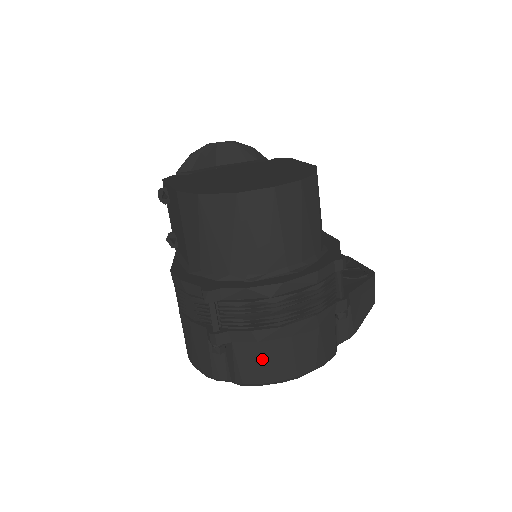
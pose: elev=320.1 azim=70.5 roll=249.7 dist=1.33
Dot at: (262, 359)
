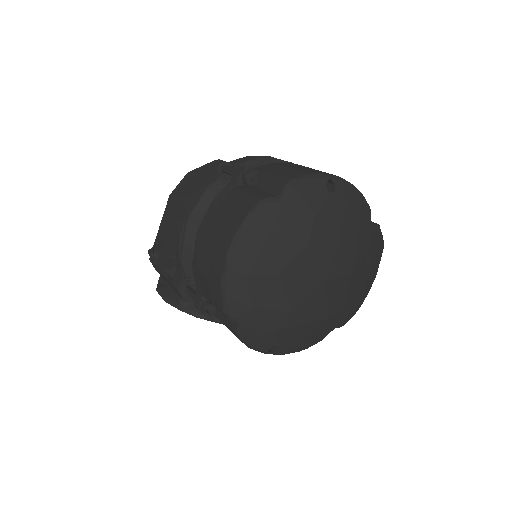
Dot at: (294, 168)
